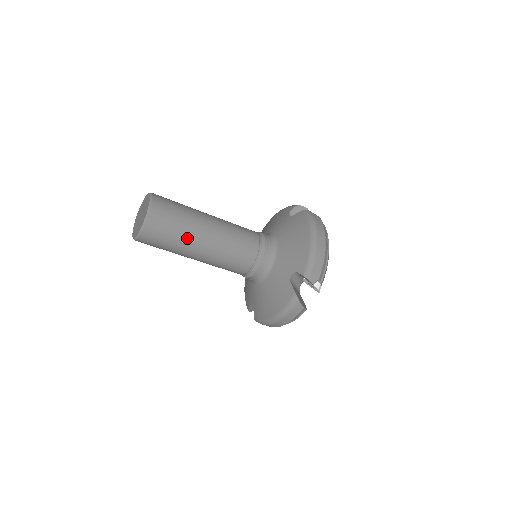
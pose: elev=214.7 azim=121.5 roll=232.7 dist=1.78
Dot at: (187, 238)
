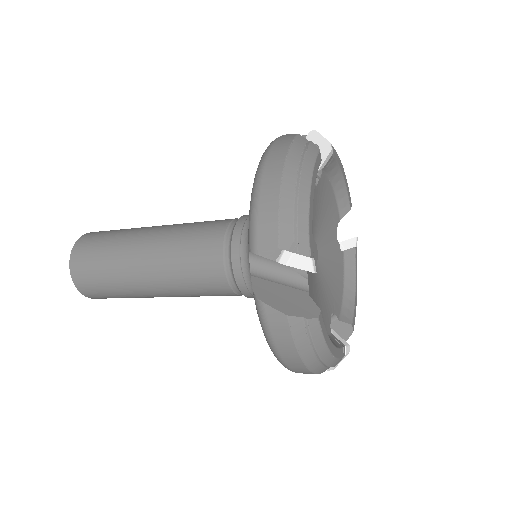
Dot at: occluded
